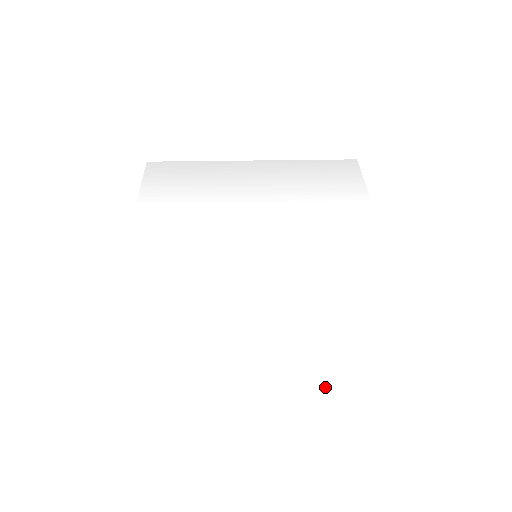
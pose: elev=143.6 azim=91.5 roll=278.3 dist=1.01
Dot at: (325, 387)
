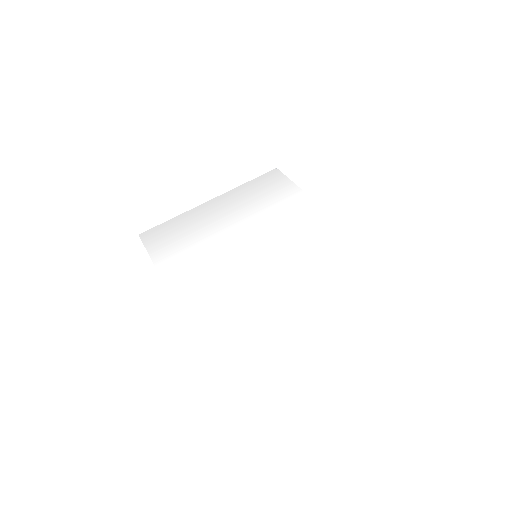
Dot at: (343, 302)
